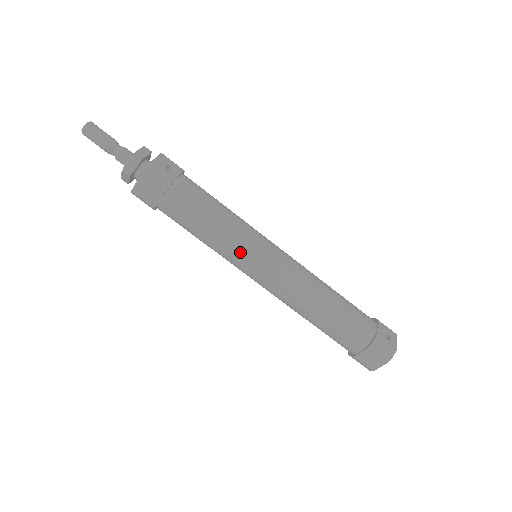
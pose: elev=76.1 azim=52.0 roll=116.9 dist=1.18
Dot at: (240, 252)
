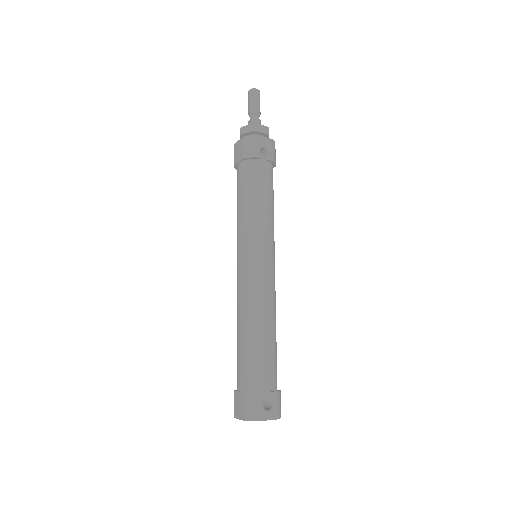
Dot at: (244, 237)
